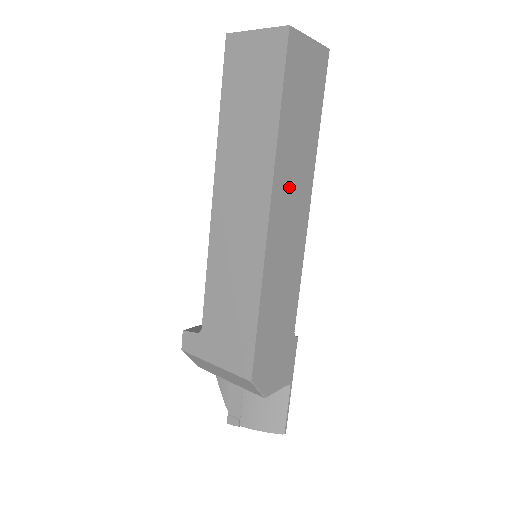
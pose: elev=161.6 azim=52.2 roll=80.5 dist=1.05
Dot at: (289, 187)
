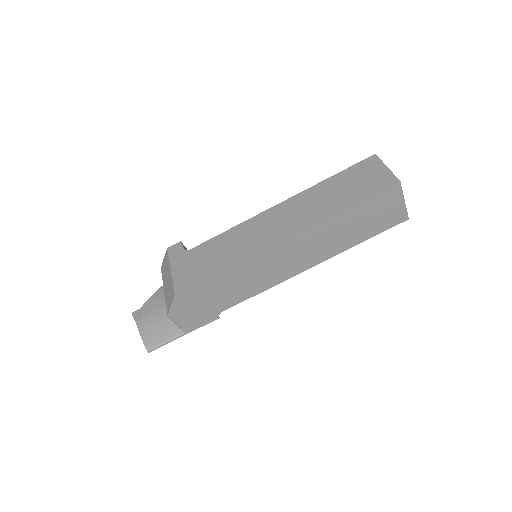
Dot at: (311, 244)
